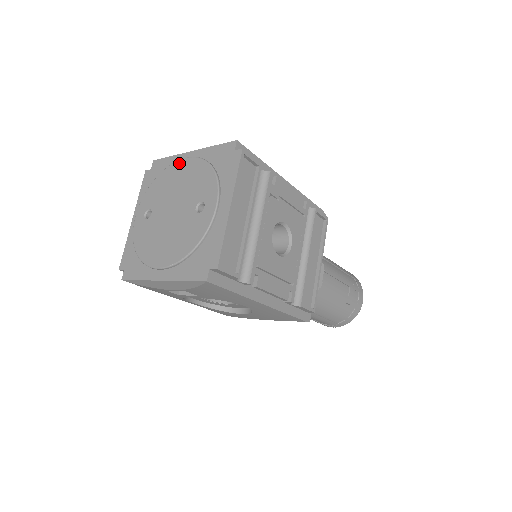
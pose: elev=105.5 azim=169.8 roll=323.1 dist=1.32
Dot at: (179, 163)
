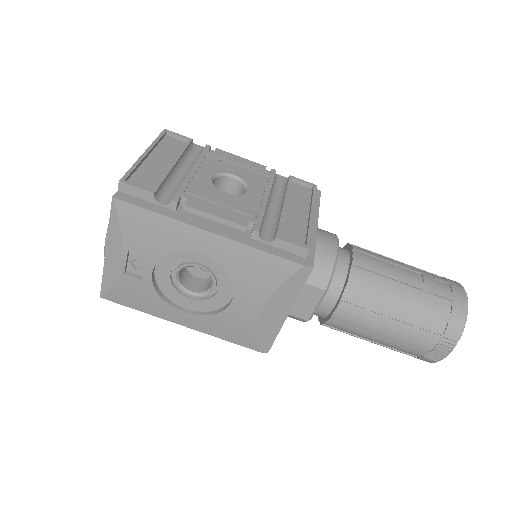
Dot at: occluded
